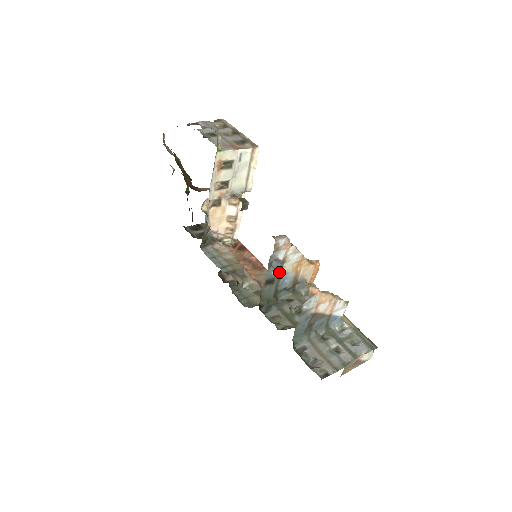
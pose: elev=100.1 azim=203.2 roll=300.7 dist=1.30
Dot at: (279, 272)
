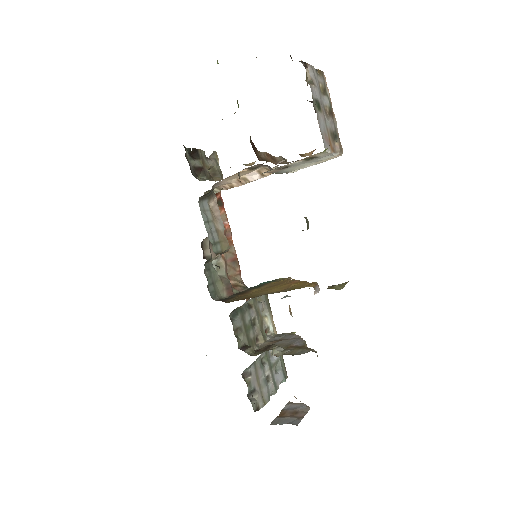
Dot at: occluded
